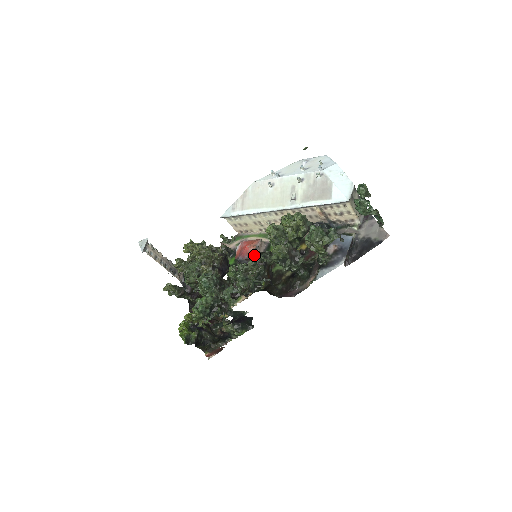
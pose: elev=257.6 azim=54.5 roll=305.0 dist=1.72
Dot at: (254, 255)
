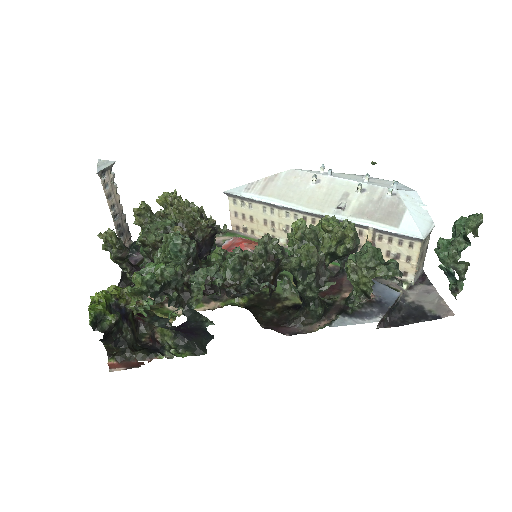
Dot at: (267, 243)
